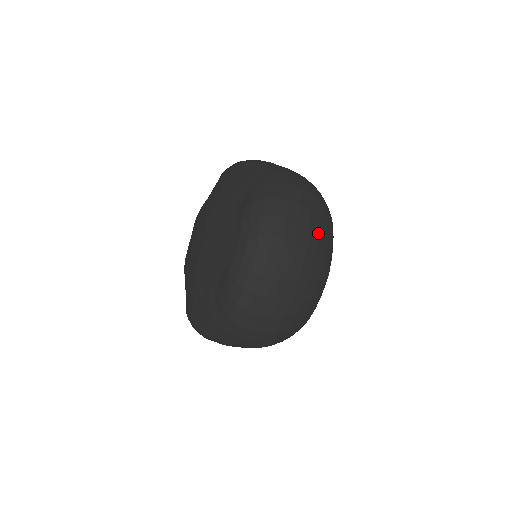
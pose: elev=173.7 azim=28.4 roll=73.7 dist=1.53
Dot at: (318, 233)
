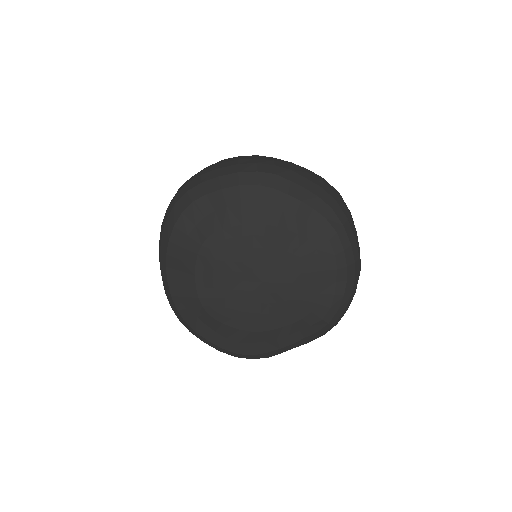
Dot at: occluded
